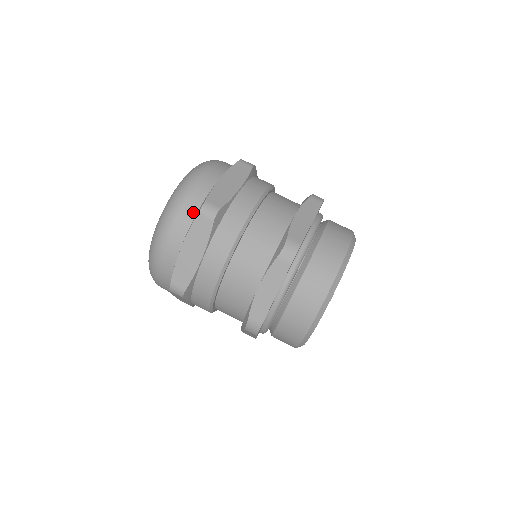
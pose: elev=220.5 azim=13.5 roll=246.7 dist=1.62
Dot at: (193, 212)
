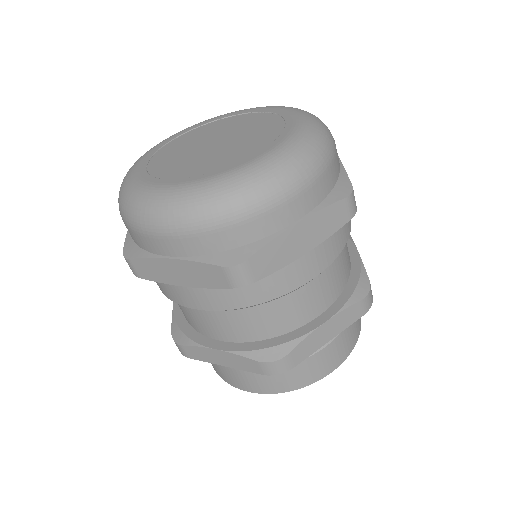
Dot at: (330, 186)
